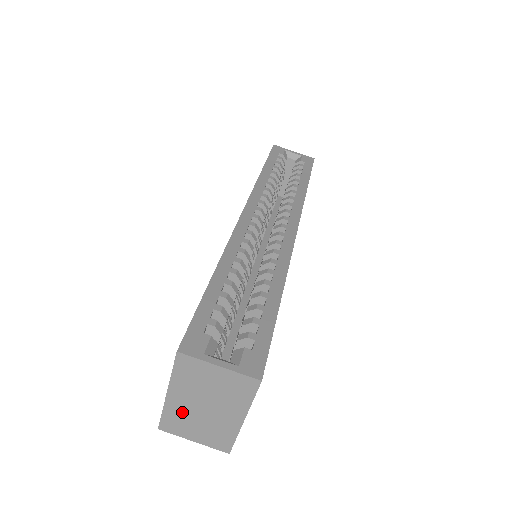
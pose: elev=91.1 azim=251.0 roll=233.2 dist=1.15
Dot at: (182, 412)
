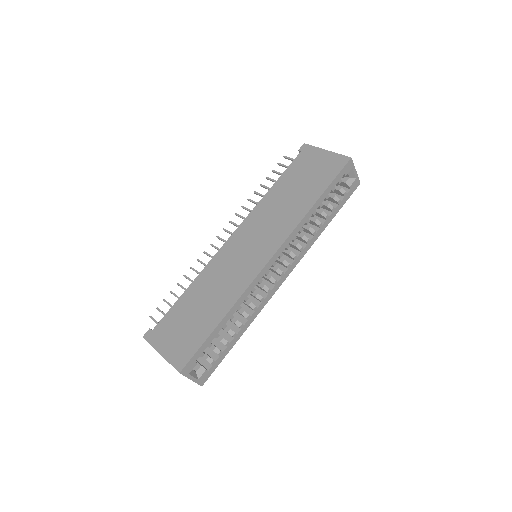
Dot at: occluded
